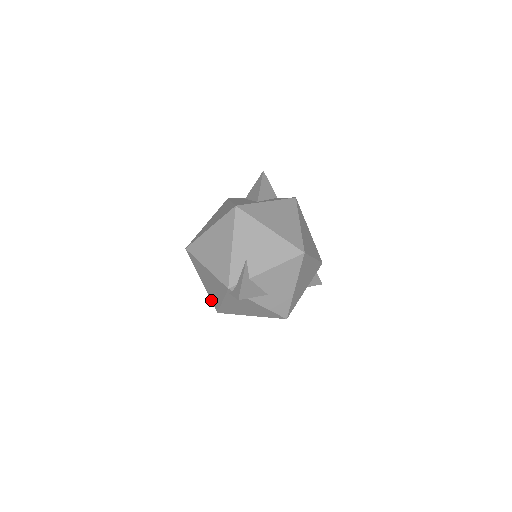
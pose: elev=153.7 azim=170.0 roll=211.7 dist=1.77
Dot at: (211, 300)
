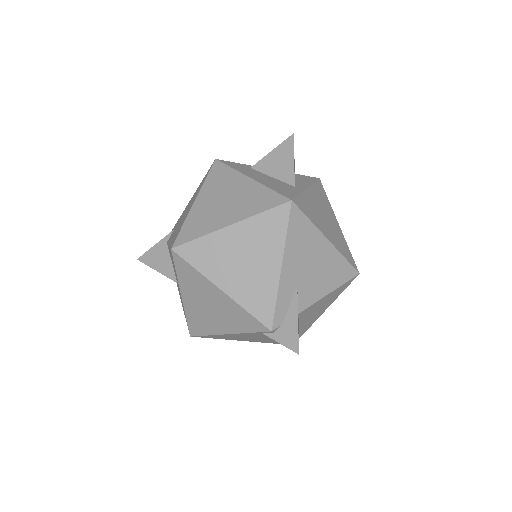
Dot at: (188, 321)
